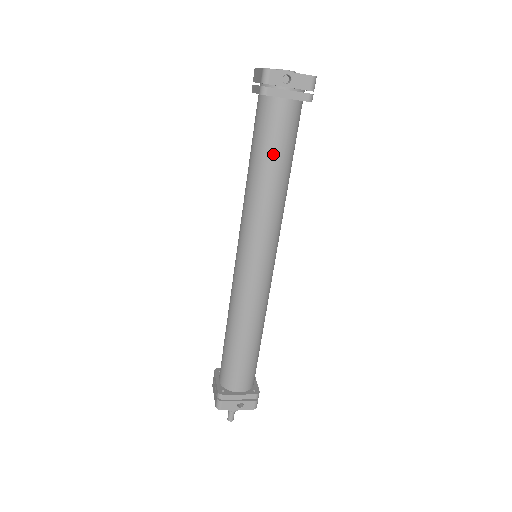
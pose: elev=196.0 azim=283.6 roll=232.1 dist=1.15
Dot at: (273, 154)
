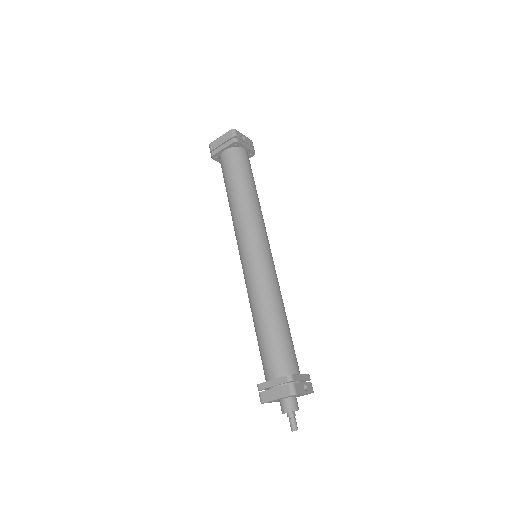
Dot at: (250, 177)
